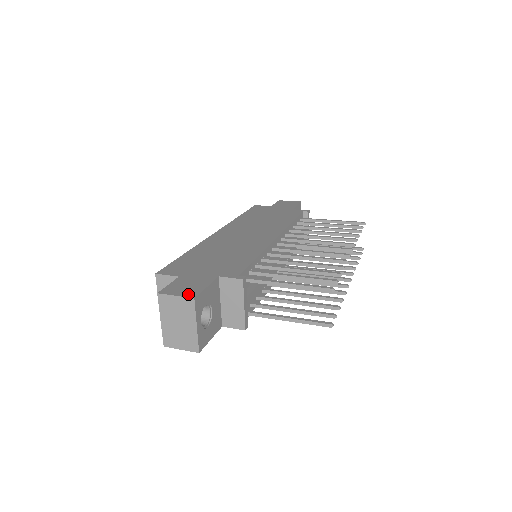
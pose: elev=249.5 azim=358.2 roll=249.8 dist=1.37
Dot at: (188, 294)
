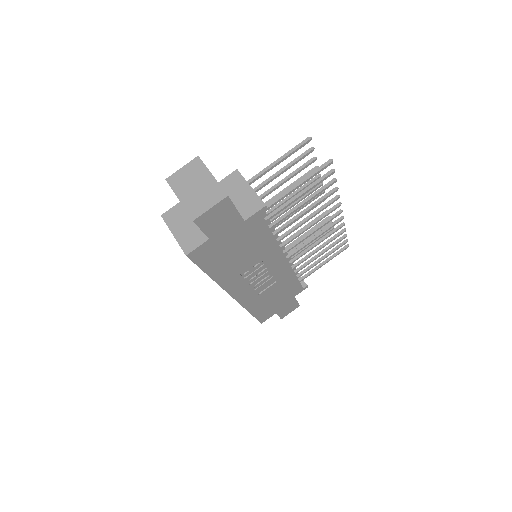
Dot at: (192, 164)
